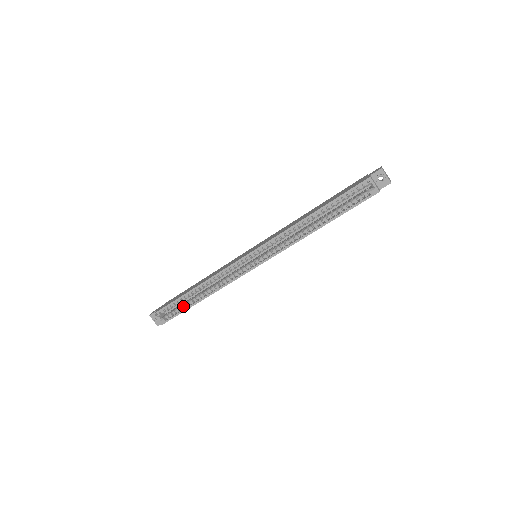
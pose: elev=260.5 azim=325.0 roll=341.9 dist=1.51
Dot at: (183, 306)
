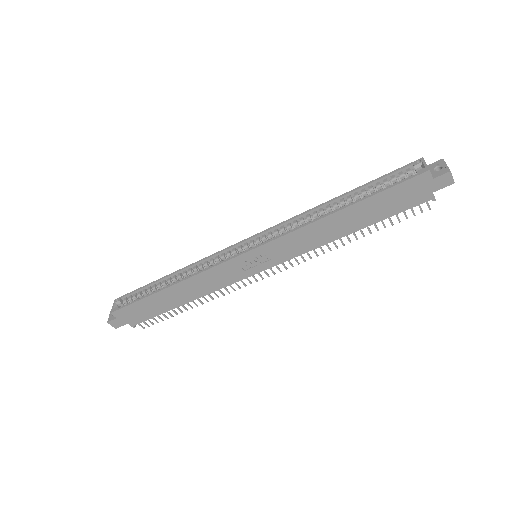
Dot at: (147, 295)
